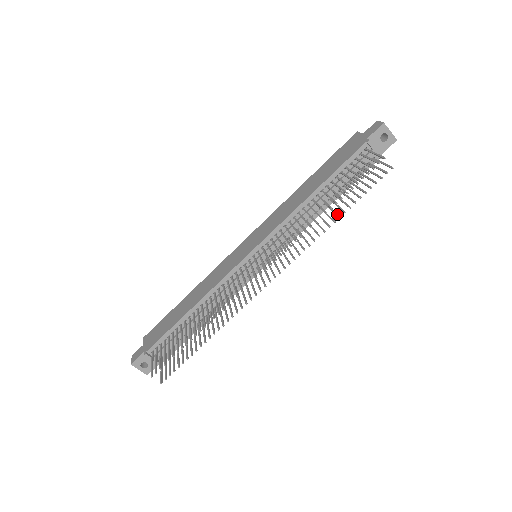
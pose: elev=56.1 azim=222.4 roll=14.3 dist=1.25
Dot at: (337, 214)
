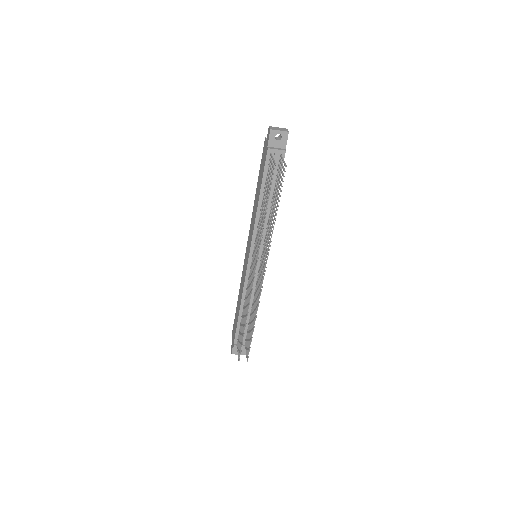
Dot at: (275, 213)
